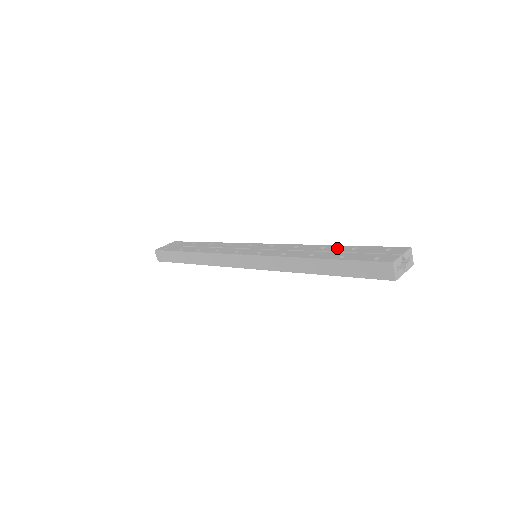
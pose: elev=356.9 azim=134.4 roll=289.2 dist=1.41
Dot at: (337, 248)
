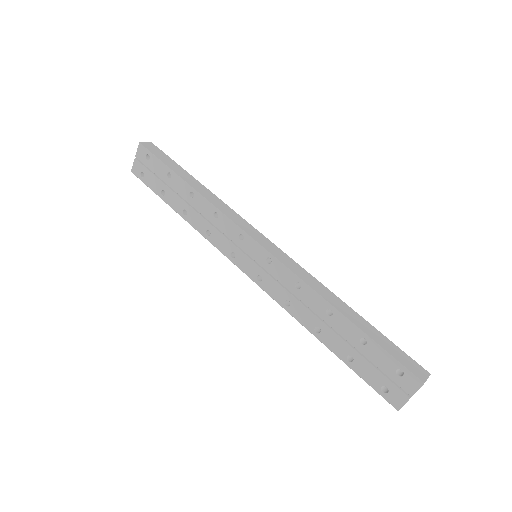
Dot at: (344, 328)
